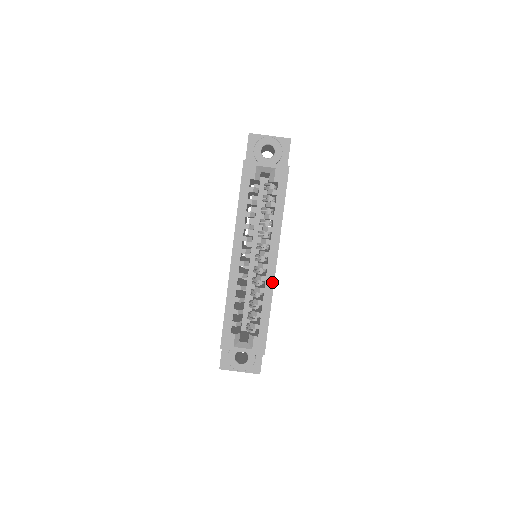
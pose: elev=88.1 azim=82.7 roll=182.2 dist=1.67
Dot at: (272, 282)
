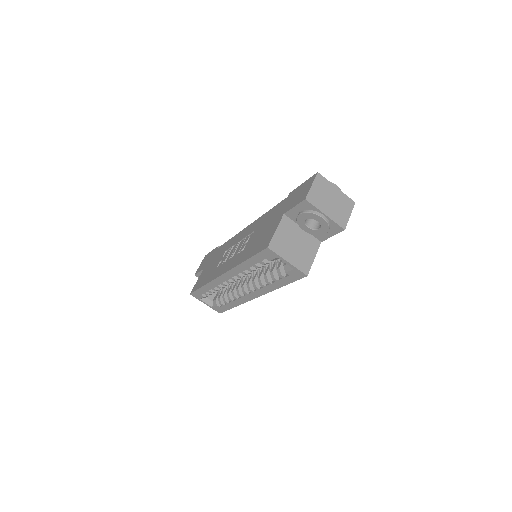
Dot at: (246, 301)
